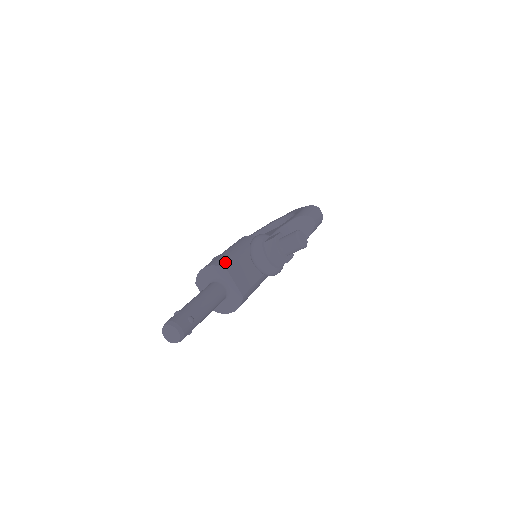
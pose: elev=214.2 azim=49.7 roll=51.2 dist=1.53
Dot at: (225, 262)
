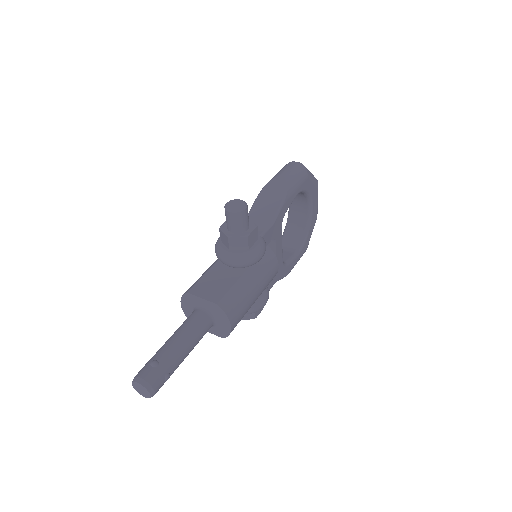
Dot at: (190, 287)
